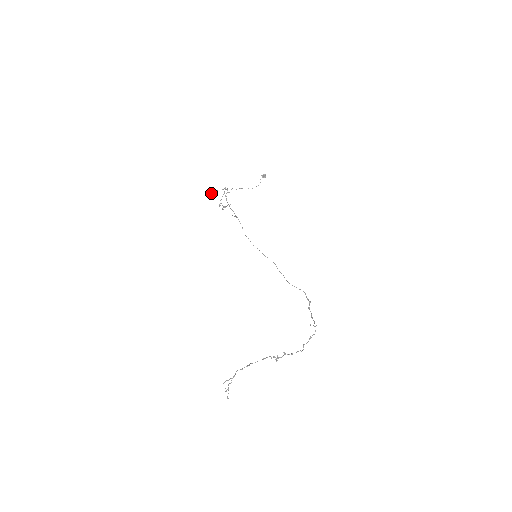
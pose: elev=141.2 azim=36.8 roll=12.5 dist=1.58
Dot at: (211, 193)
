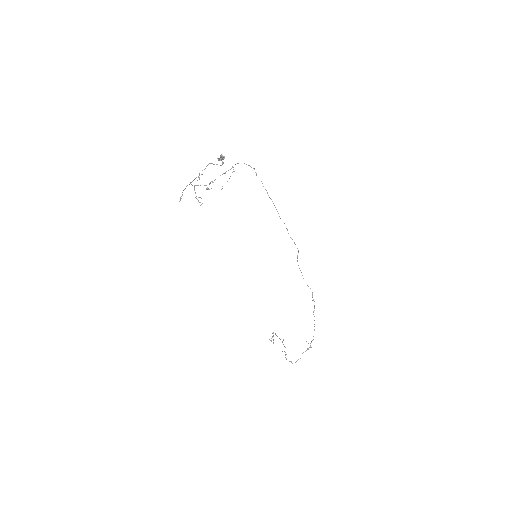
Dot at: occluded
